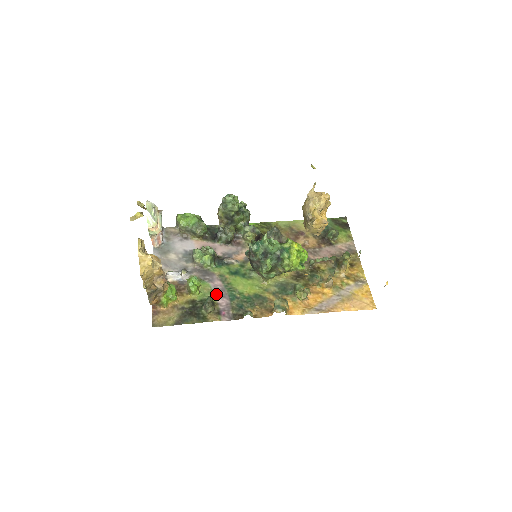
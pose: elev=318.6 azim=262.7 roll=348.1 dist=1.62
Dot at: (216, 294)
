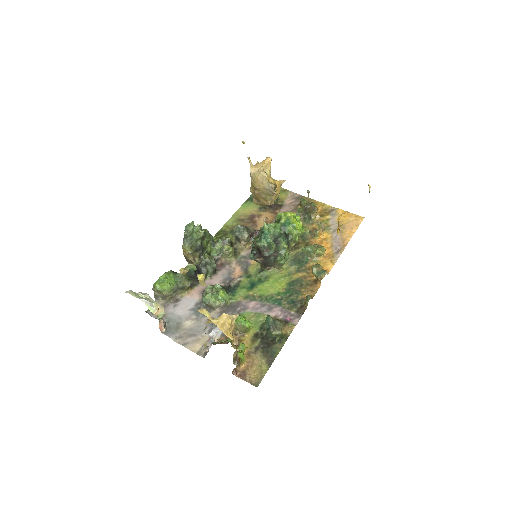
Dot at: (263, 313)
